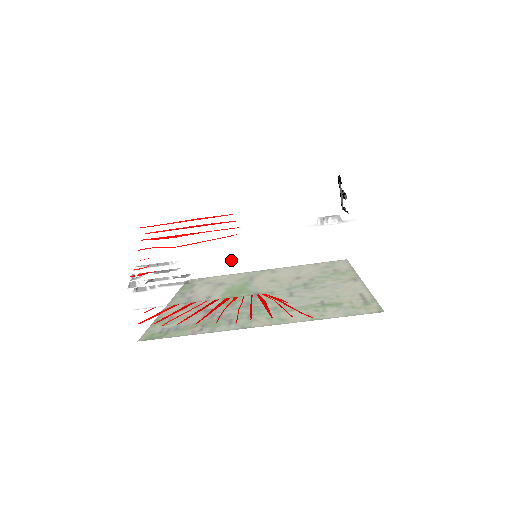
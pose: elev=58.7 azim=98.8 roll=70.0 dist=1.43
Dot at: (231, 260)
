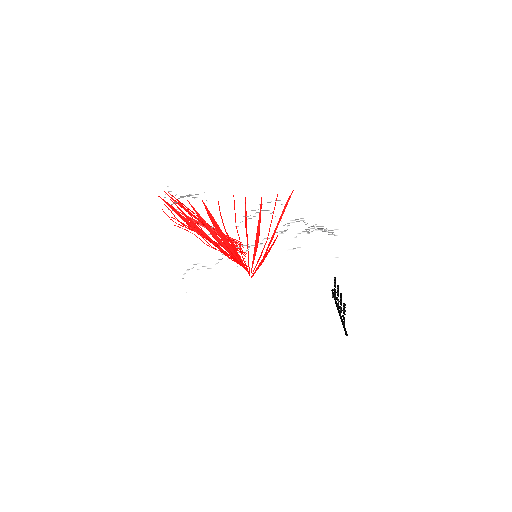
Dot at: occluded
